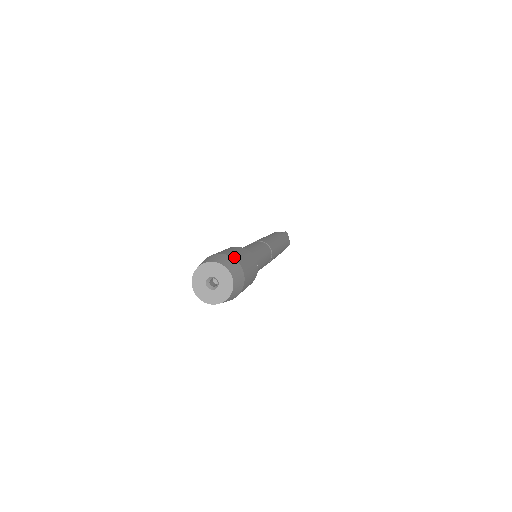
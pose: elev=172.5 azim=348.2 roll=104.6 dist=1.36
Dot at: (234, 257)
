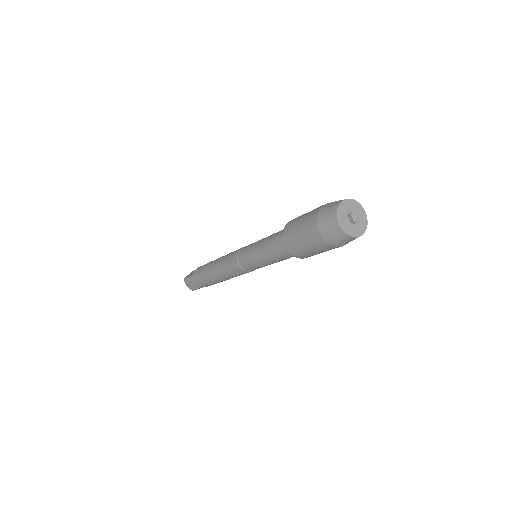
Dot at: occluded
